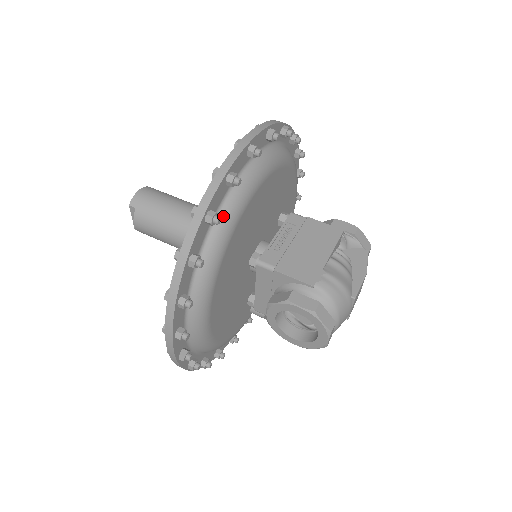
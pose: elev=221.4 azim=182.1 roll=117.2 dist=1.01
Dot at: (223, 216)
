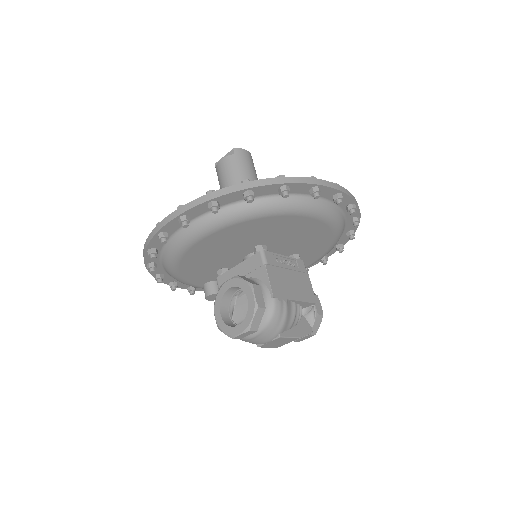
Dot at: (287, 200)
